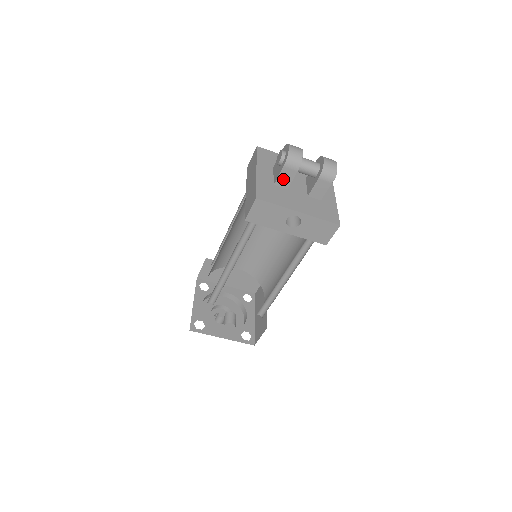
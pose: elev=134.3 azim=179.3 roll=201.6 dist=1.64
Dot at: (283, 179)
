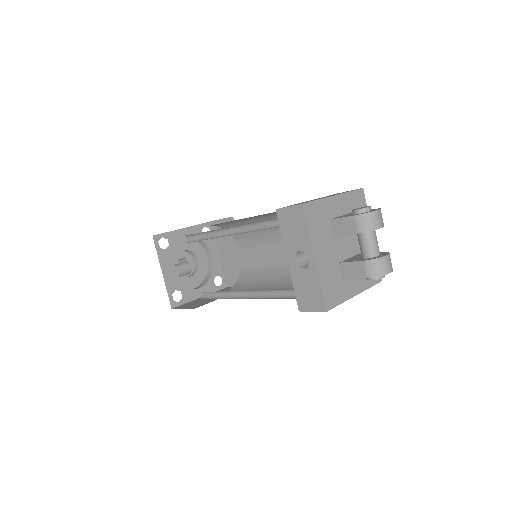
Dot at: (341, 225)
